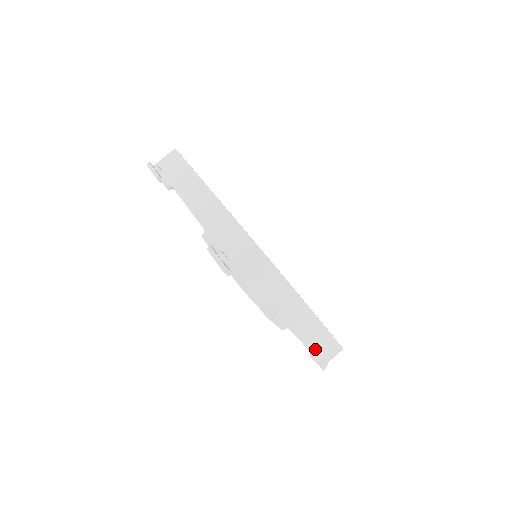
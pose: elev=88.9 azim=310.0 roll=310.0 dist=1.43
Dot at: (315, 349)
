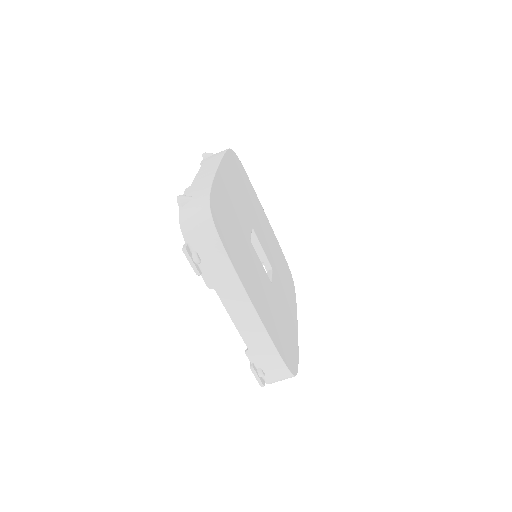
Dot at: occluded
